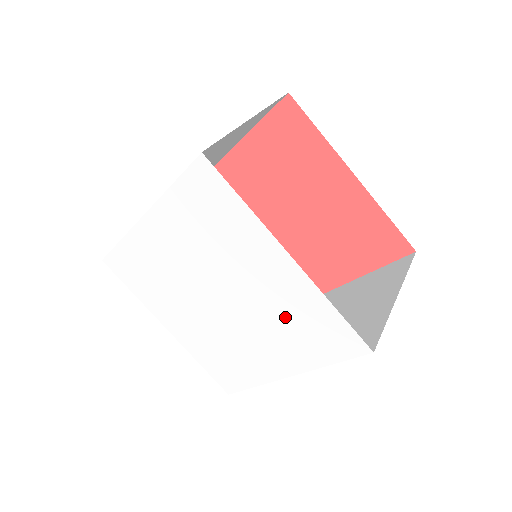
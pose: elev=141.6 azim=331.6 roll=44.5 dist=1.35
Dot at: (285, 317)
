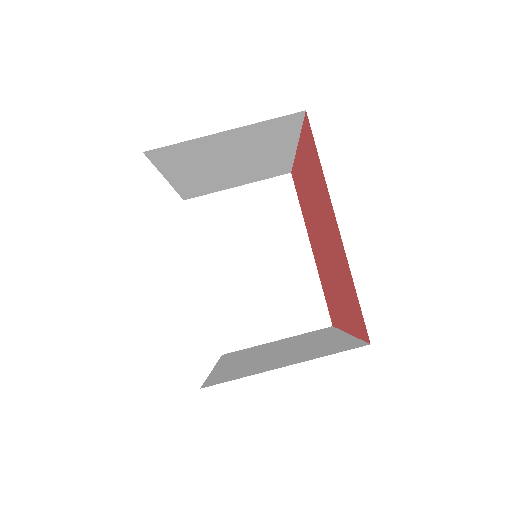
Dot at: occluded
